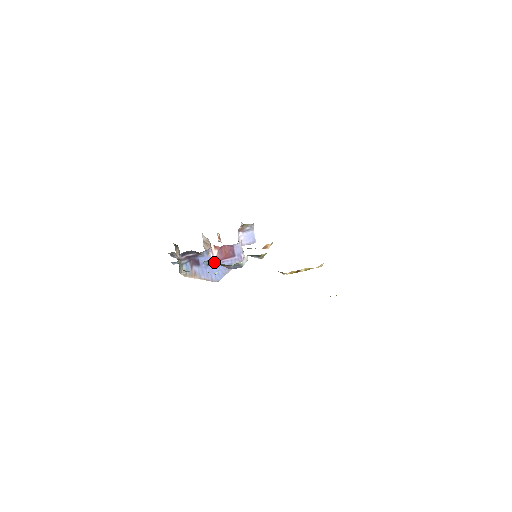
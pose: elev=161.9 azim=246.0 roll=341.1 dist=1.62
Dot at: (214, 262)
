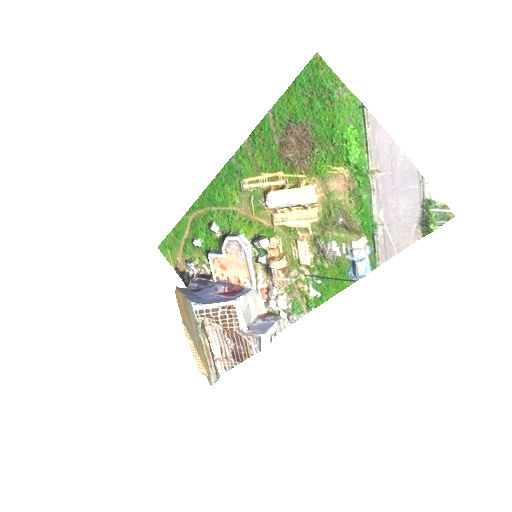
Dot at: (218, 252)
